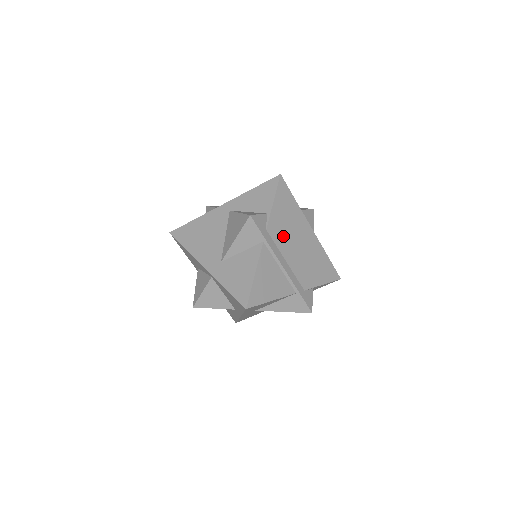
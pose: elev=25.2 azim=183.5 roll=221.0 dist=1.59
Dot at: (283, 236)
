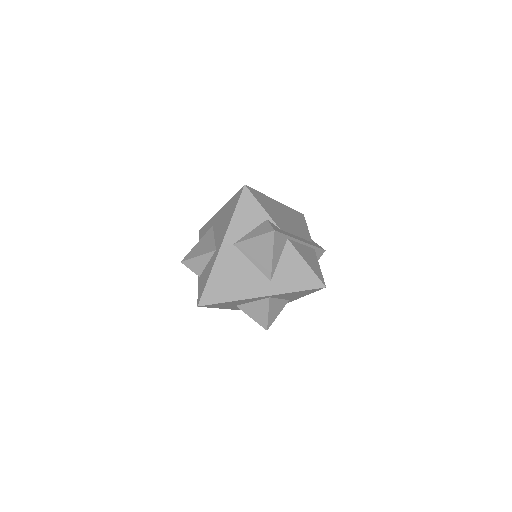
Dot at: (283, 223)
